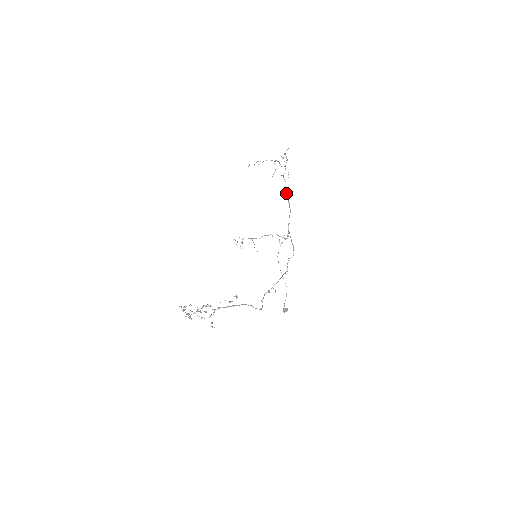
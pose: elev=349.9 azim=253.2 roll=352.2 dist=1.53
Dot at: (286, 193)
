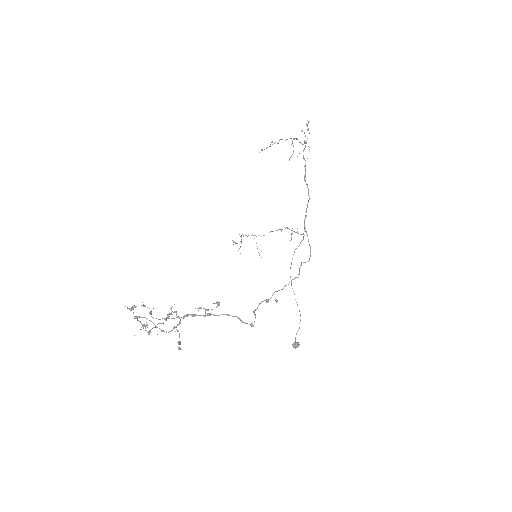
Dot at: occluded
